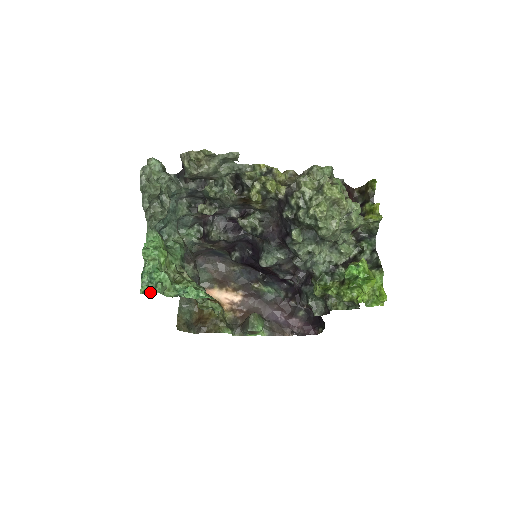
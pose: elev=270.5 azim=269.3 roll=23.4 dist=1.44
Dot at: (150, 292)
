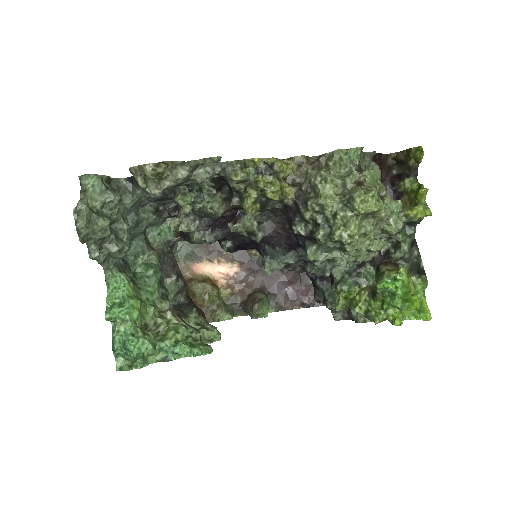
Dot at: (129, 370)
